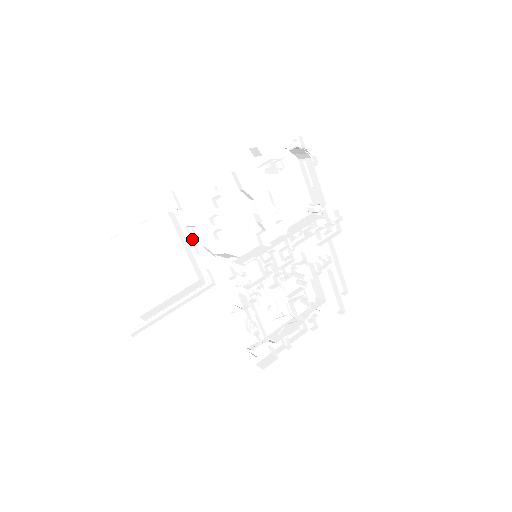
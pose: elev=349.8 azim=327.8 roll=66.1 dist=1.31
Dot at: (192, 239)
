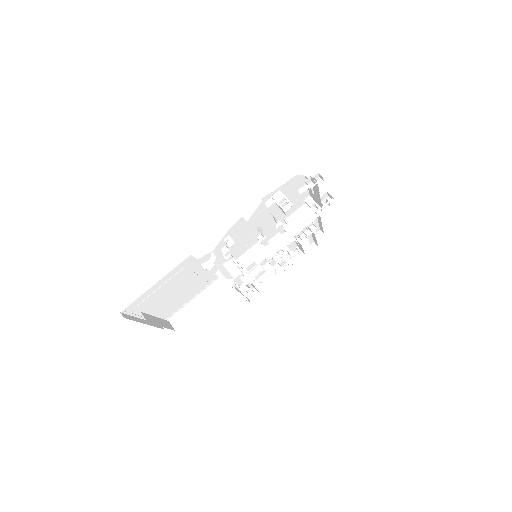
Dot at: occluded
